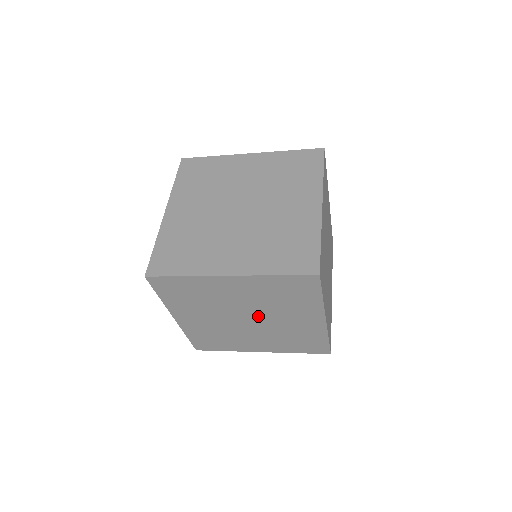
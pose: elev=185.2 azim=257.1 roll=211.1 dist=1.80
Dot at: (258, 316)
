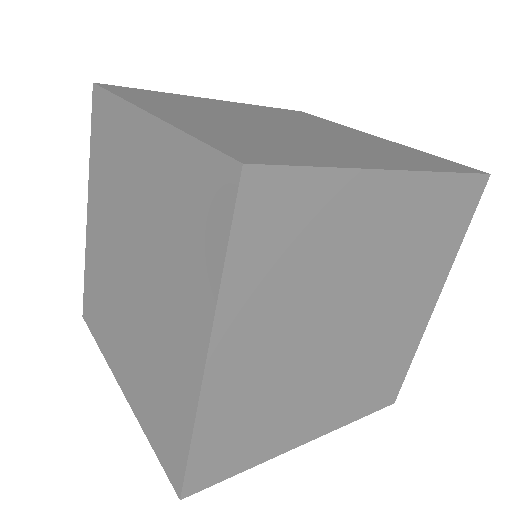
Dot at: (366, 311)
